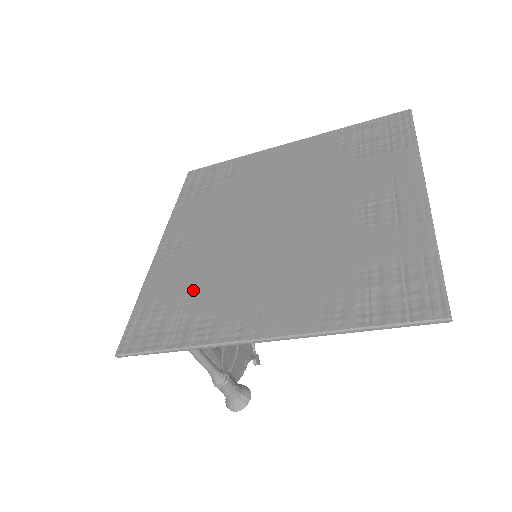
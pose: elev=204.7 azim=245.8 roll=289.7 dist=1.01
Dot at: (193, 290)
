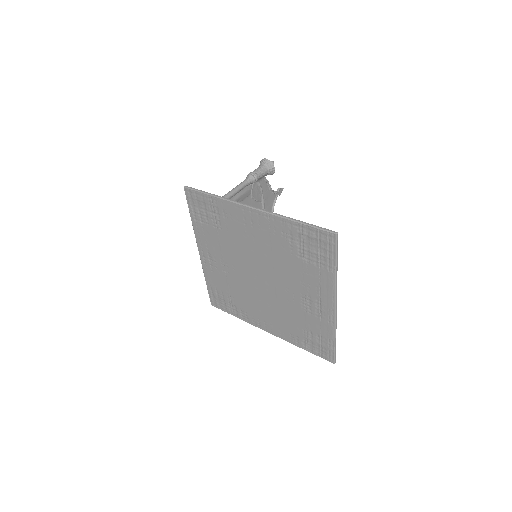
Dot at: (231, 294)
